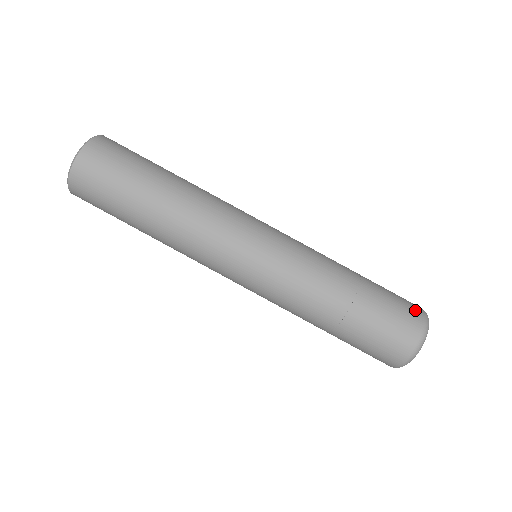
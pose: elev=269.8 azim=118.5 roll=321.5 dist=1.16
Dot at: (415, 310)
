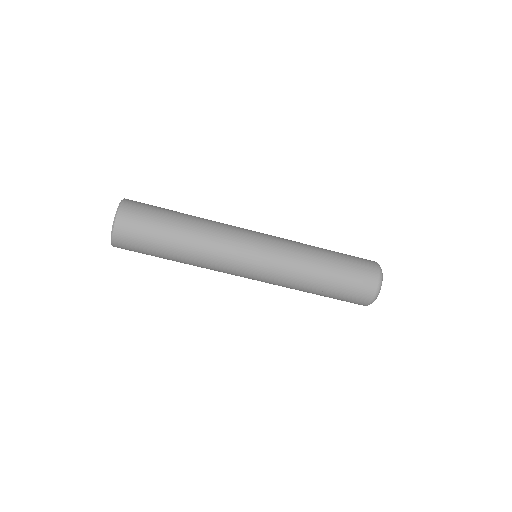
Dot at: (372, 268)
